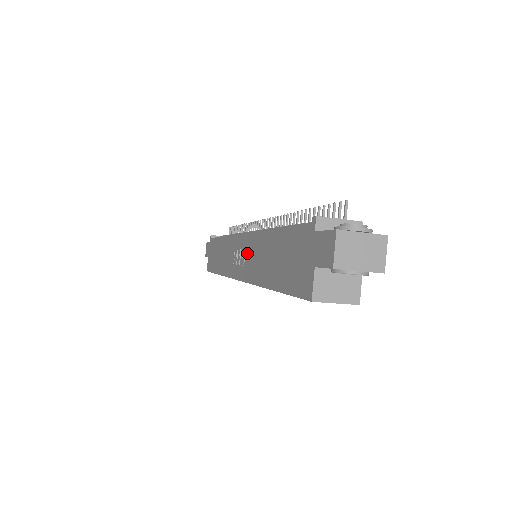
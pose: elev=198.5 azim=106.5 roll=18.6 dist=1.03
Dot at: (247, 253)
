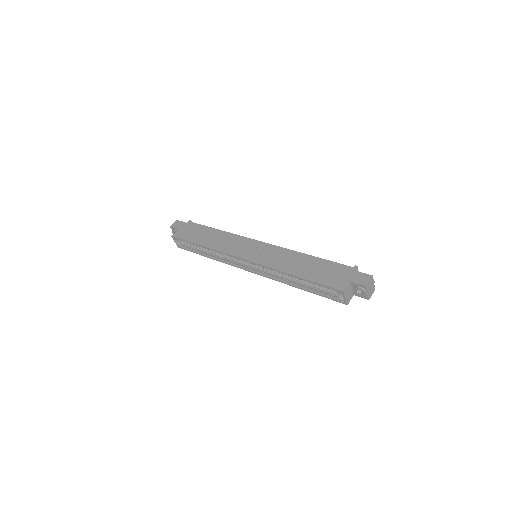
Dot at: (267, 252)
